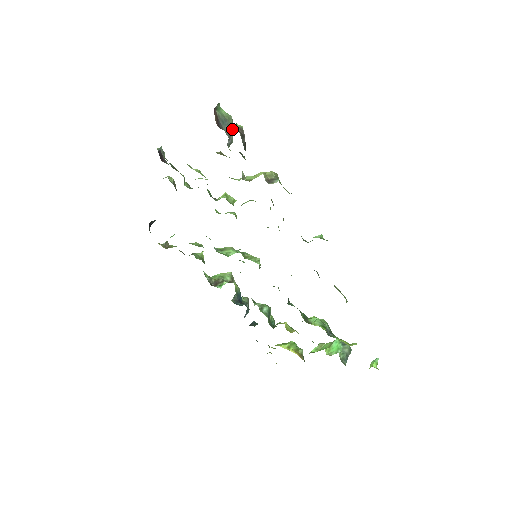
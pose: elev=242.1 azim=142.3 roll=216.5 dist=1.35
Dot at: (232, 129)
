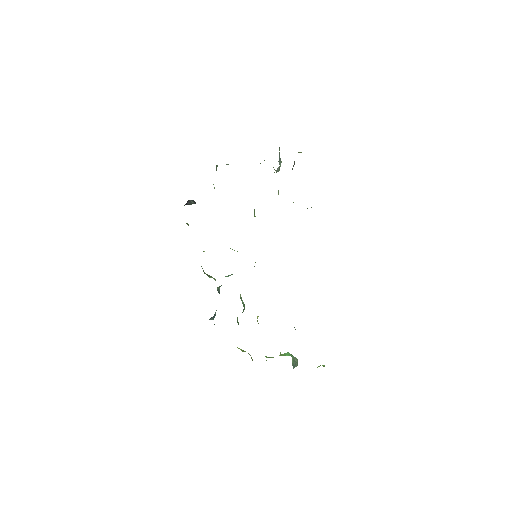
Dot at: (280, 166)
